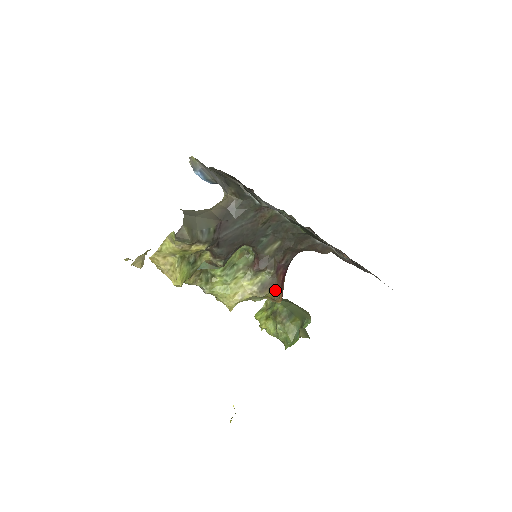
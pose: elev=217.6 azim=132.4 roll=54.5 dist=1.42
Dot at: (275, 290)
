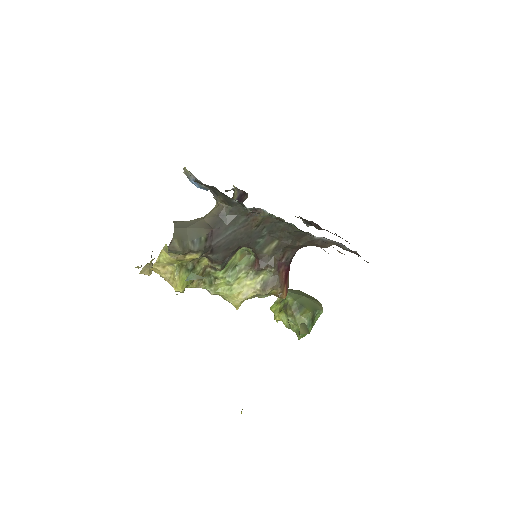
Dot at: (278, 287)
